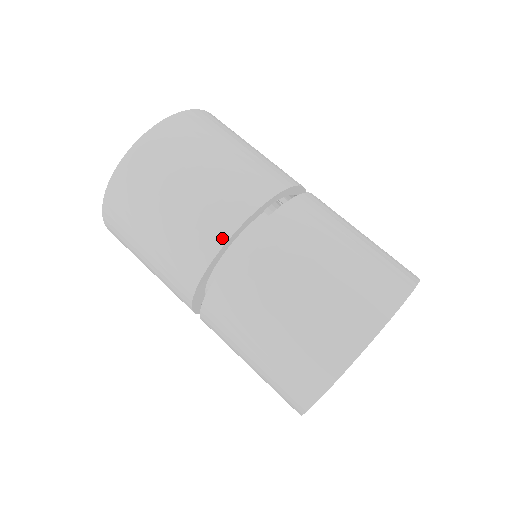
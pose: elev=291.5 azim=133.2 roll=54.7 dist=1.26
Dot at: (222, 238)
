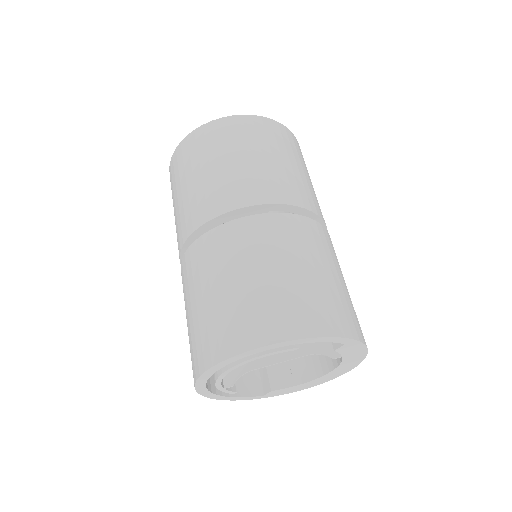
Dot at: (216, 212)
